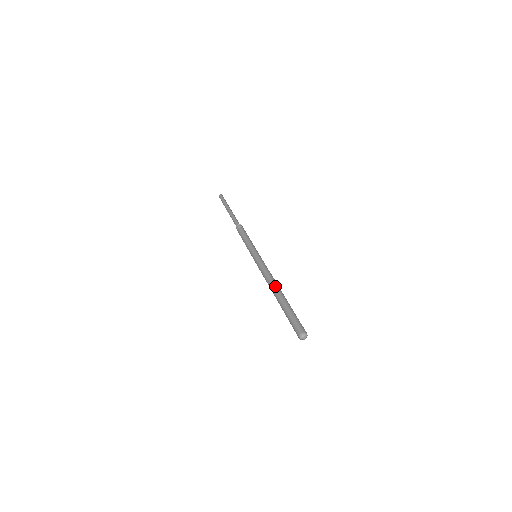
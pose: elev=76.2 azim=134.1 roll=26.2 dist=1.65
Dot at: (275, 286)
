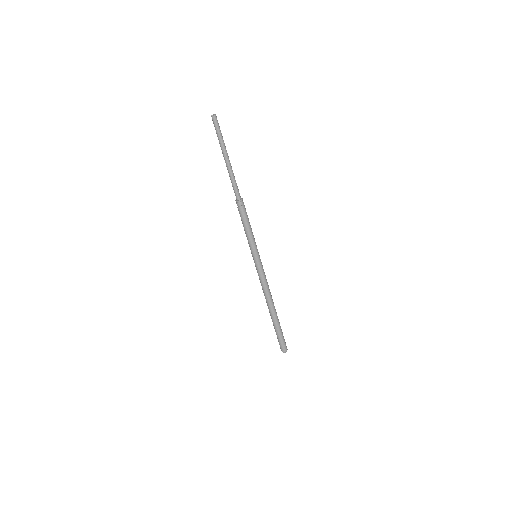
Dot at: (271, 305)
